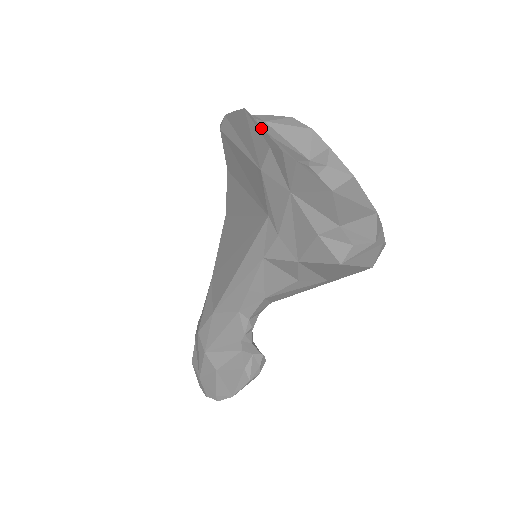
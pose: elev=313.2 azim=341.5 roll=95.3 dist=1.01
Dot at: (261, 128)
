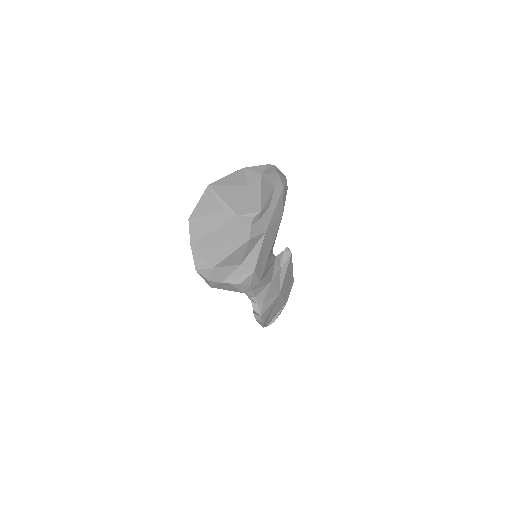
Dot at: (212, 198)
